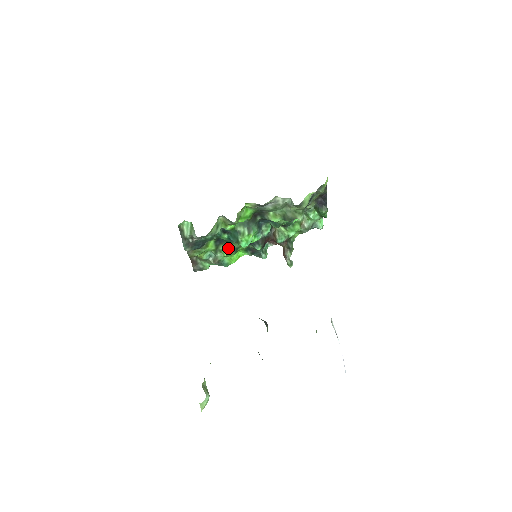
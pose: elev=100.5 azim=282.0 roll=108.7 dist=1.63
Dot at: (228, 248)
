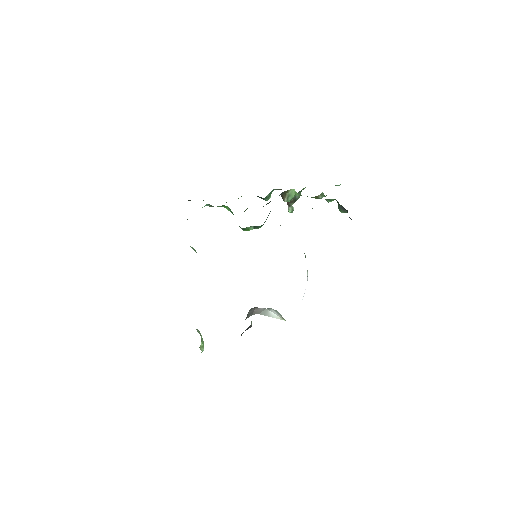
Dot at: (229, 209)
